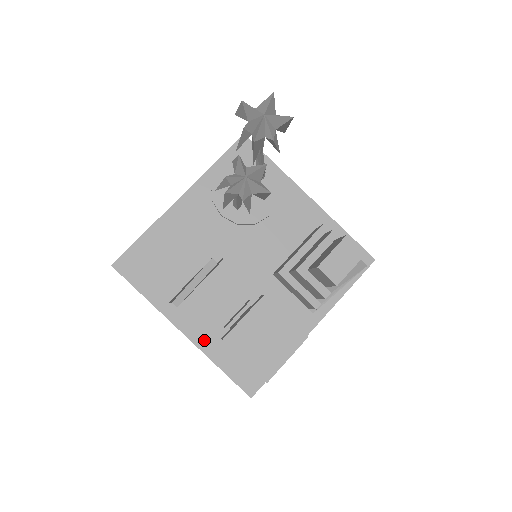
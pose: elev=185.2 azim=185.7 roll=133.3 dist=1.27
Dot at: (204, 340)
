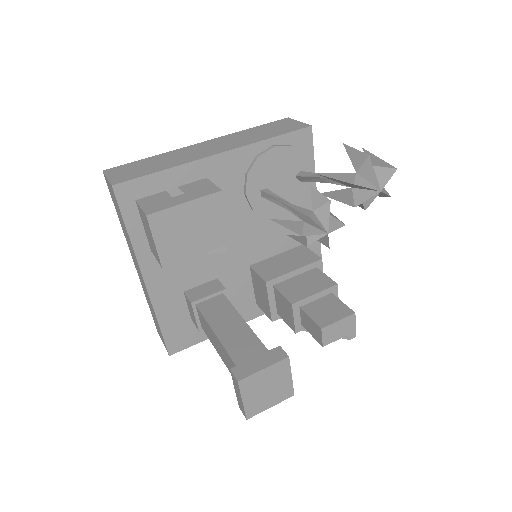
Dot at: (160, 296)
